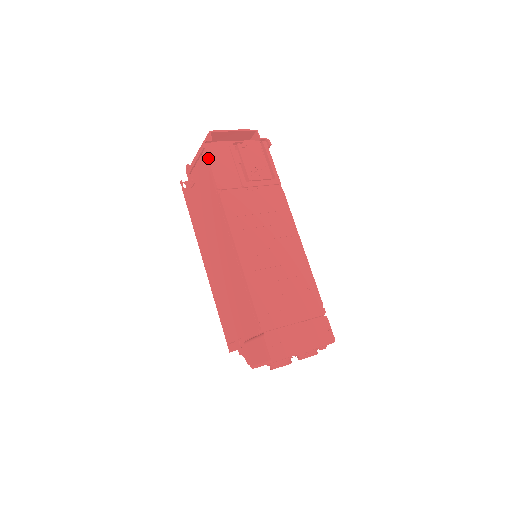
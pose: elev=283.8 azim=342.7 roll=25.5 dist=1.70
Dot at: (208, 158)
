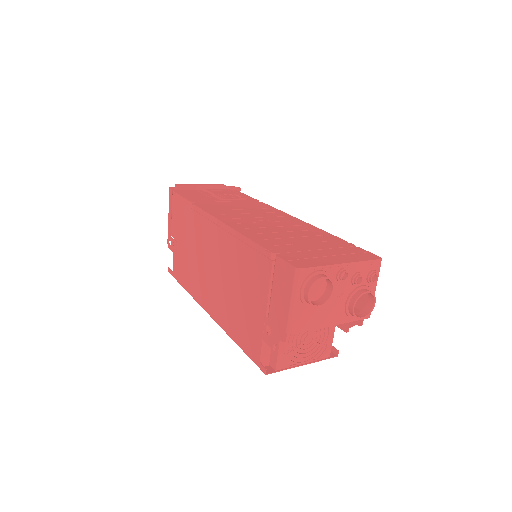
Dot at: (177, 194)
